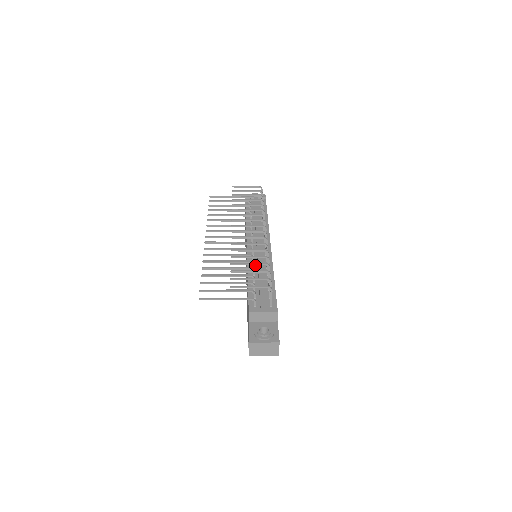
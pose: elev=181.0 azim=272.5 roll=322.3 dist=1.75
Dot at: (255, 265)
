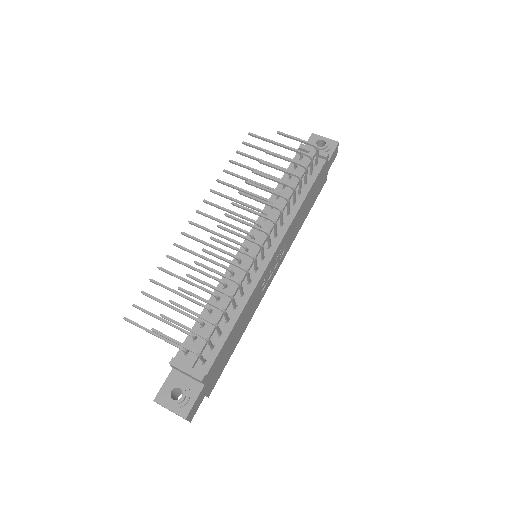
Dot at: (230, 283)
